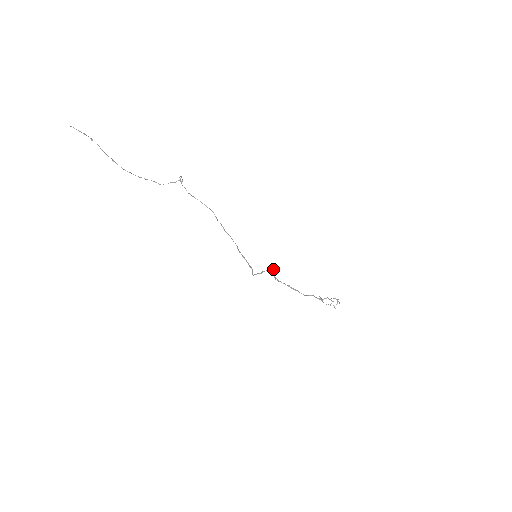
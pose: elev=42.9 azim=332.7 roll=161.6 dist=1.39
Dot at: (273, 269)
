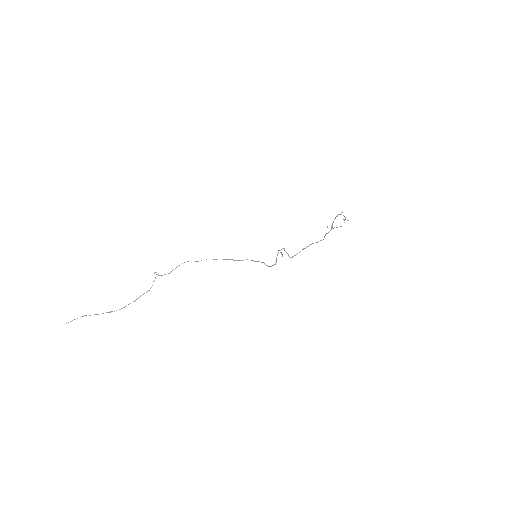
Dot at: occluded
